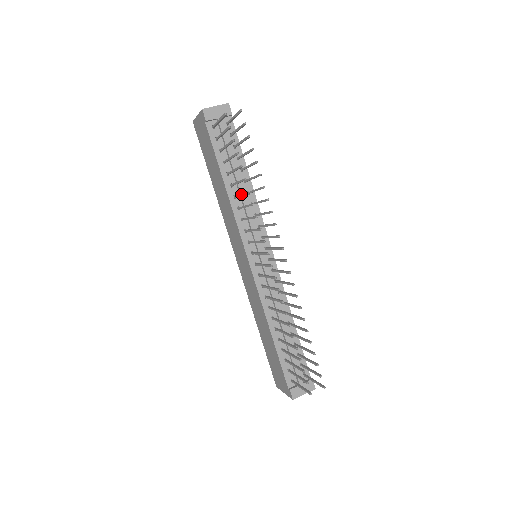
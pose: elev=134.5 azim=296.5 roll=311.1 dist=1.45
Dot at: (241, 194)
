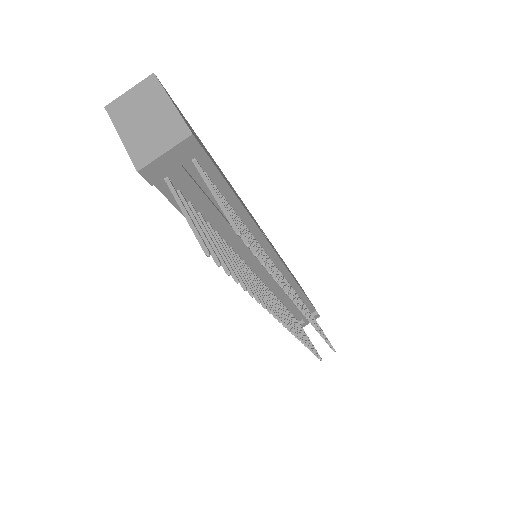
Dot at: occluded
